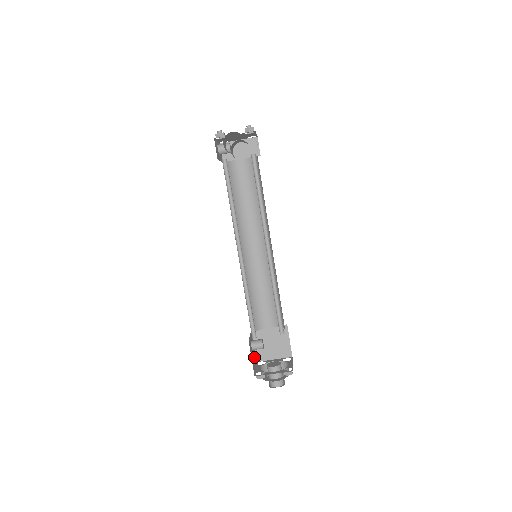
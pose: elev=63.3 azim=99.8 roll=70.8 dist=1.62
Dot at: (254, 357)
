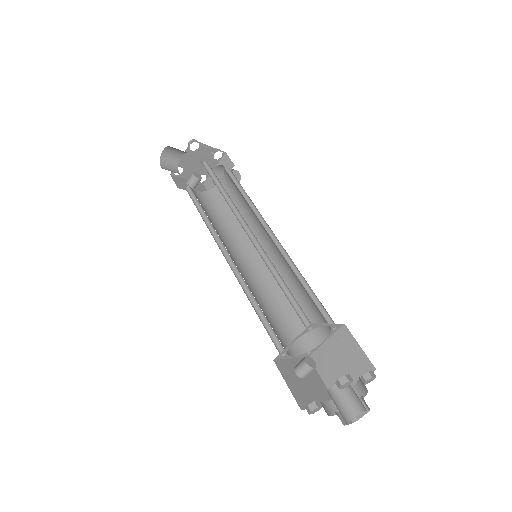
Dot at: (316, 391)
